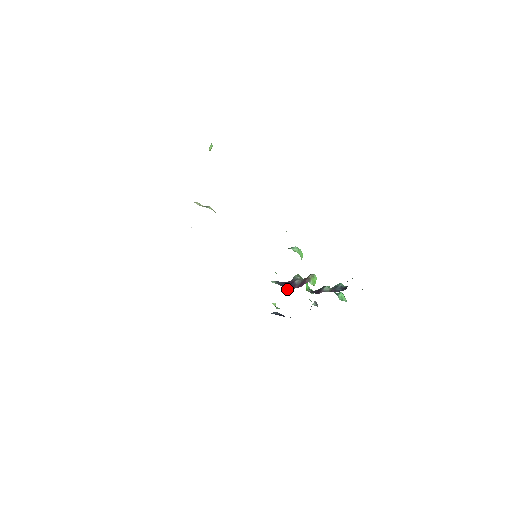
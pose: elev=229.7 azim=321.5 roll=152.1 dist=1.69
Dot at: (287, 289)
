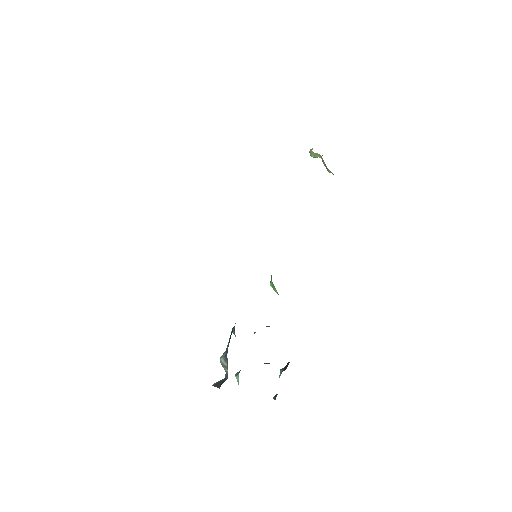
Dot at: occluded
